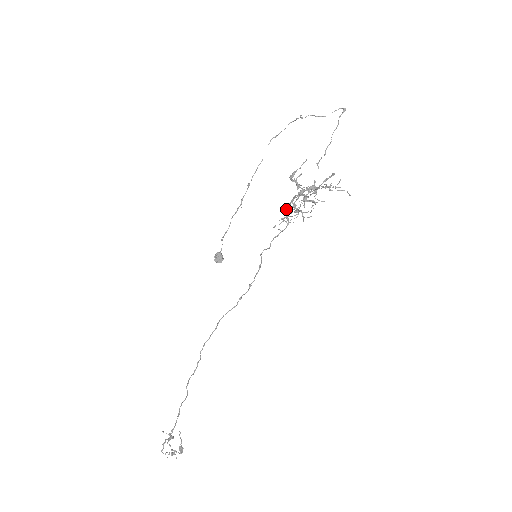
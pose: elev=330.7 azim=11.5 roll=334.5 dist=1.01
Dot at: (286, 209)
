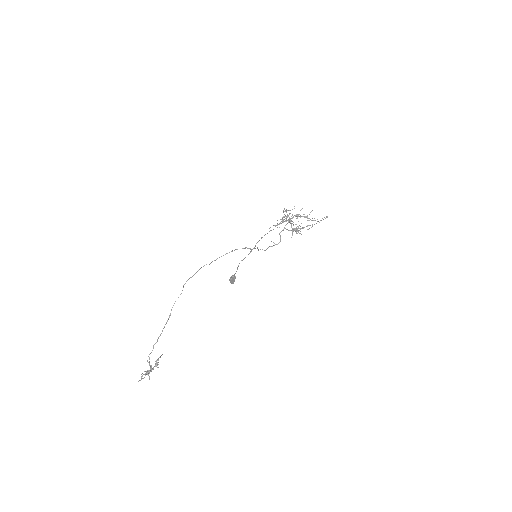
Dot at: (280, 232)
